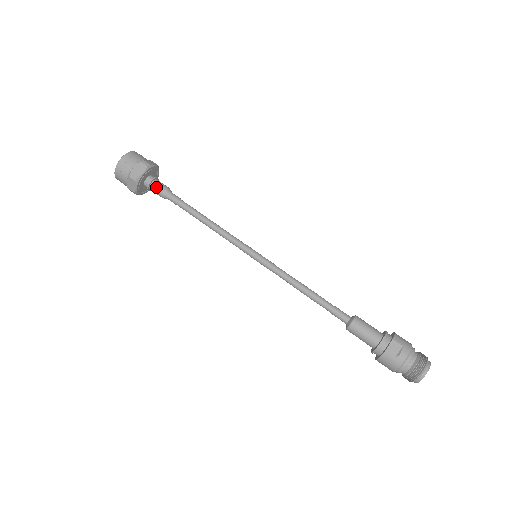
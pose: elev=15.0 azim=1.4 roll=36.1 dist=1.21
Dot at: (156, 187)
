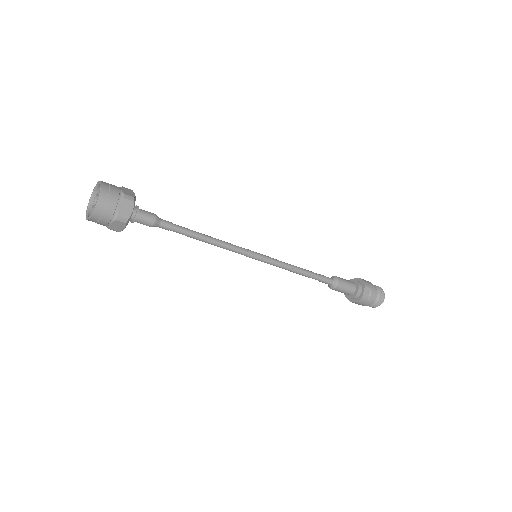
Dot at: (144, 219)
